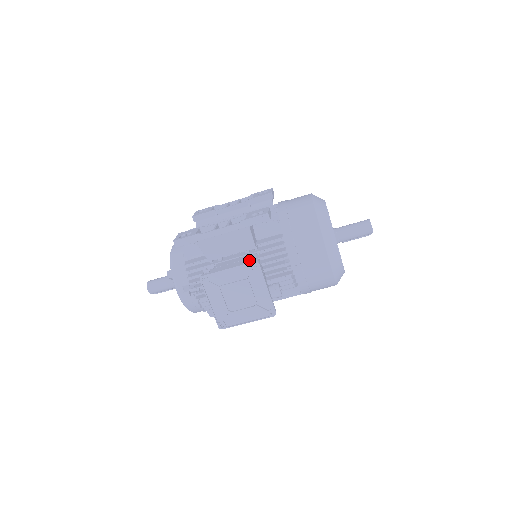
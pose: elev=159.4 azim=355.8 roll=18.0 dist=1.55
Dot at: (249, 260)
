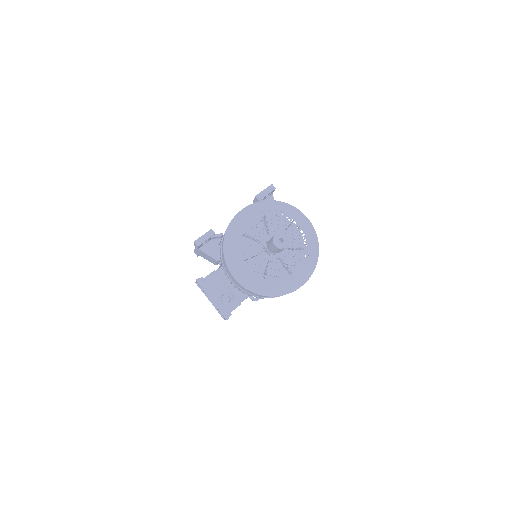
Dot at: (210, 273)
